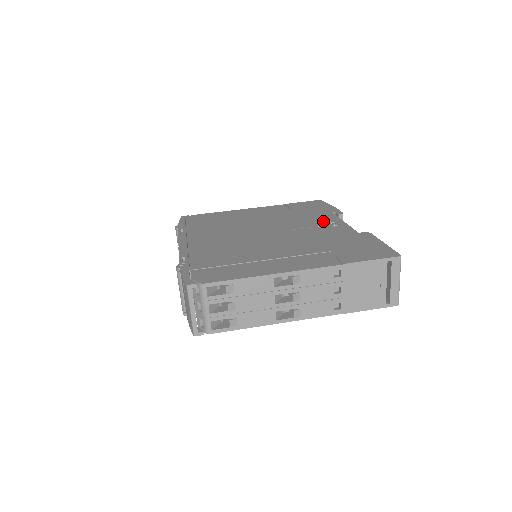
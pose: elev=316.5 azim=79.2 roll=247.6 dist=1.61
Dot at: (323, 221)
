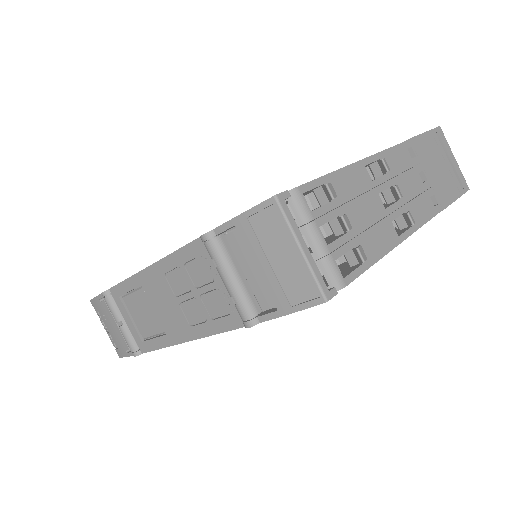
Dot at: occluded
